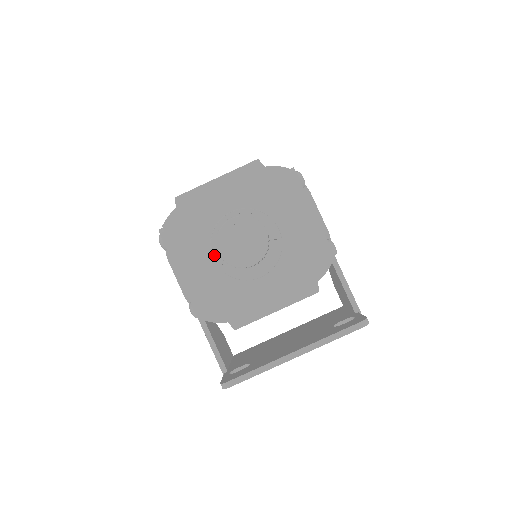
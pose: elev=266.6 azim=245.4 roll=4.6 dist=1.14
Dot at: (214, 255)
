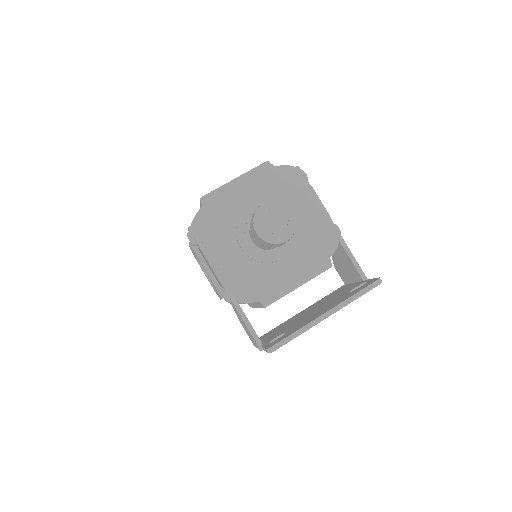
Dot at: (240, 244)
